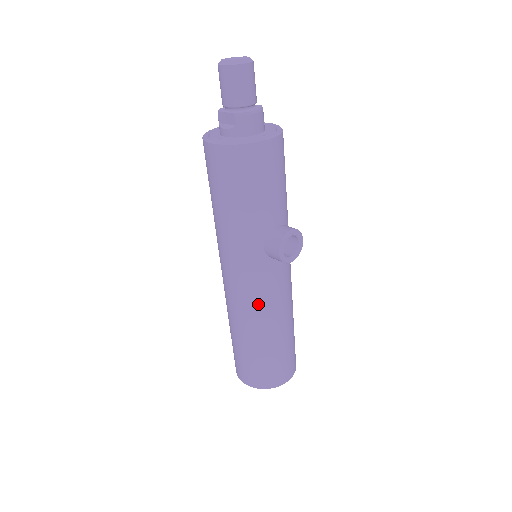
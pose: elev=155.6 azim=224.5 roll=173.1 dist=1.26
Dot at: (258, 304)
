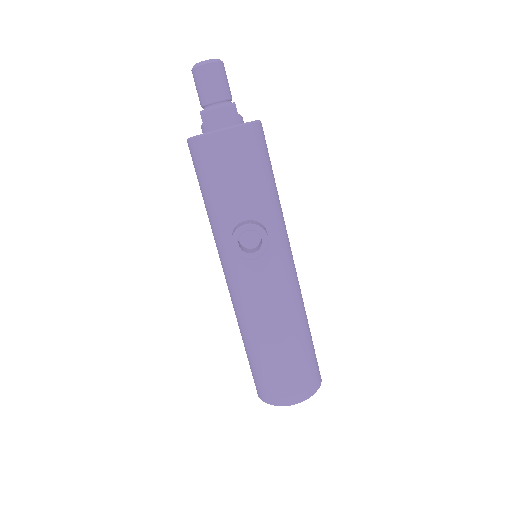
Dot at: (241, 302)
